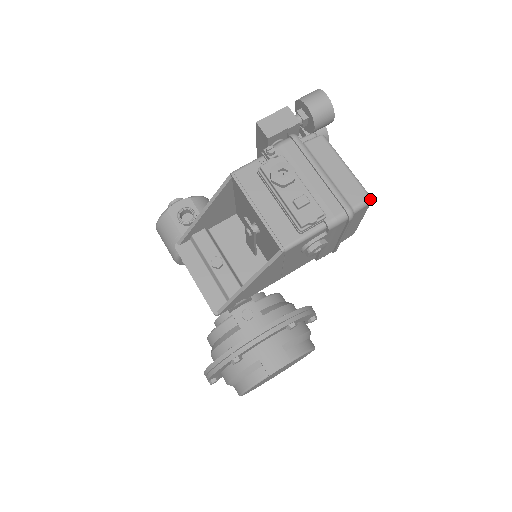
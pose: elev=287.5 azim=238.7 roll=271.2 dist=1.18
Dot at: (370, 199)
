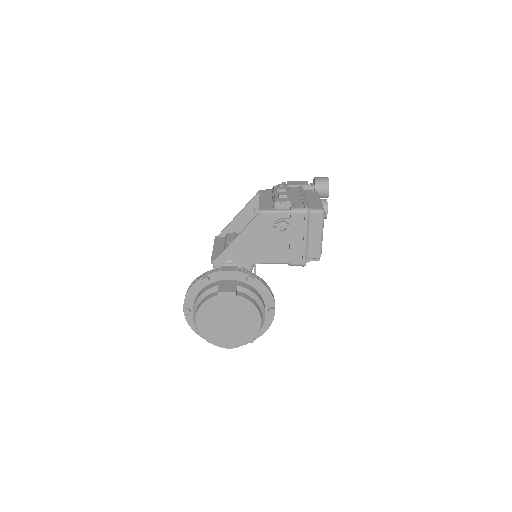
Dot at: (323, 210)
